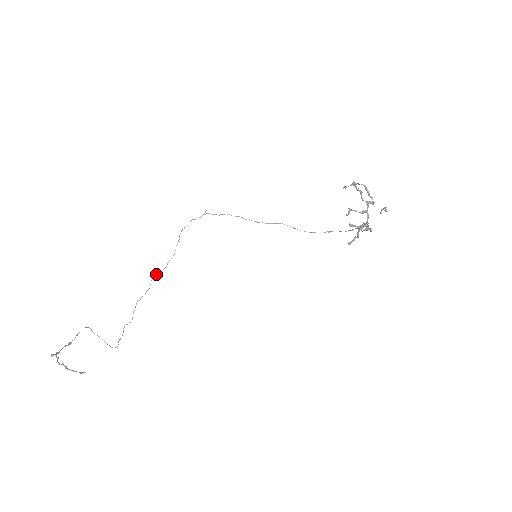
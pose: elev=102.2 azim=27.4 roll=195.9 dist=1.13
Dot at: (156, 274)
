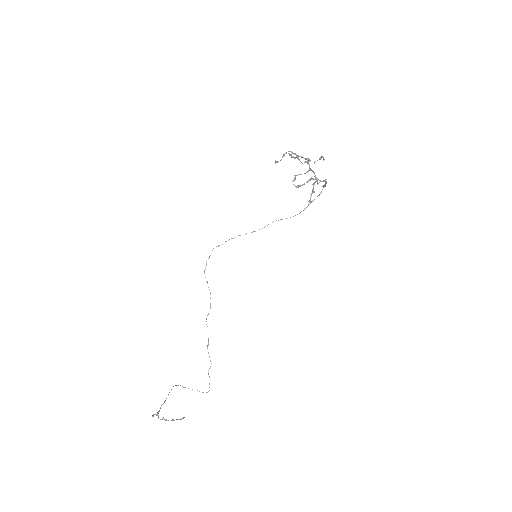
Dot at: occluded
